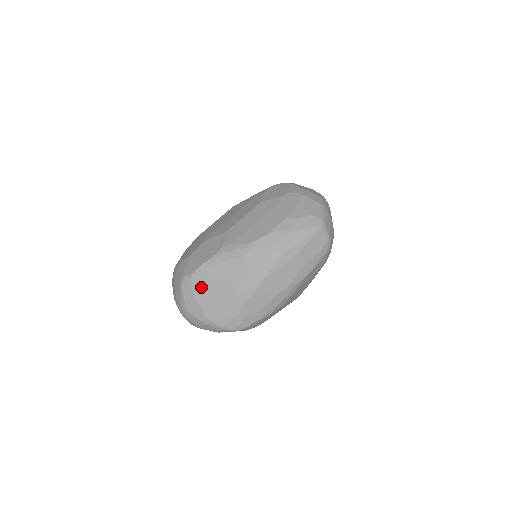
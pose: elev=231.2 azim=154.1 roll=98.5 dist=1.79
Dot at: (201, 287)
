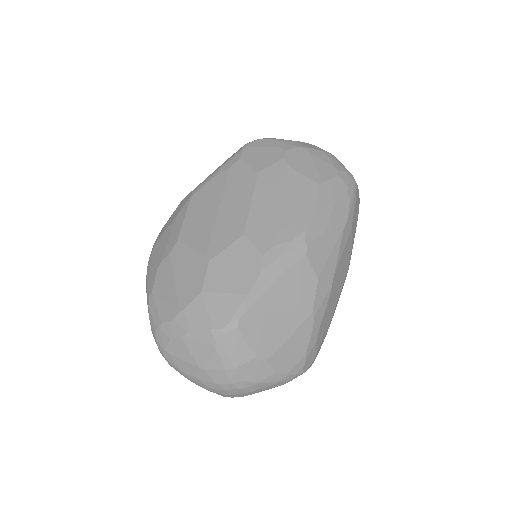
Dot at: (258, 332)
